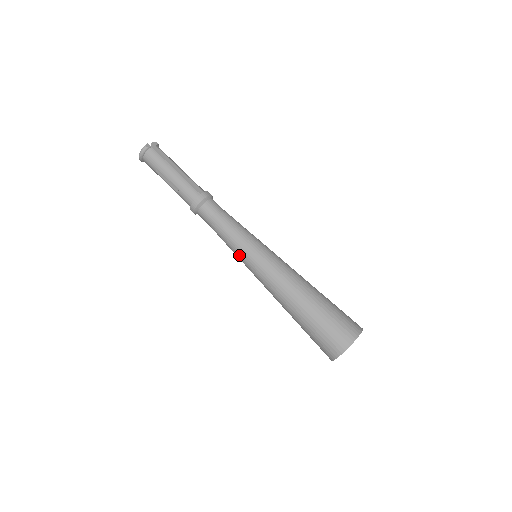
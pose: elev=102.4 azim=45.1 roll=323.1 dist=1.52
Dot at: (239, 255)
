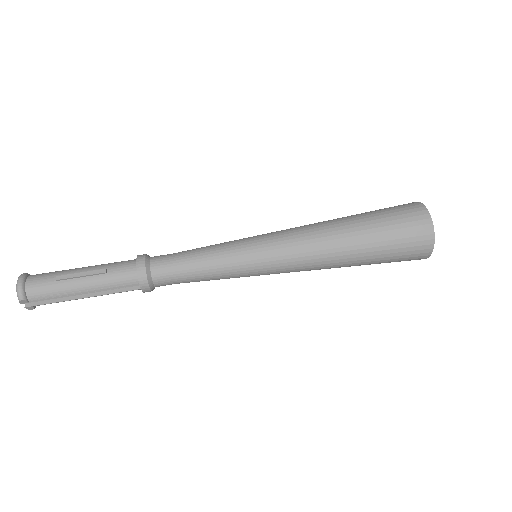
Dot at: (240, 252)
